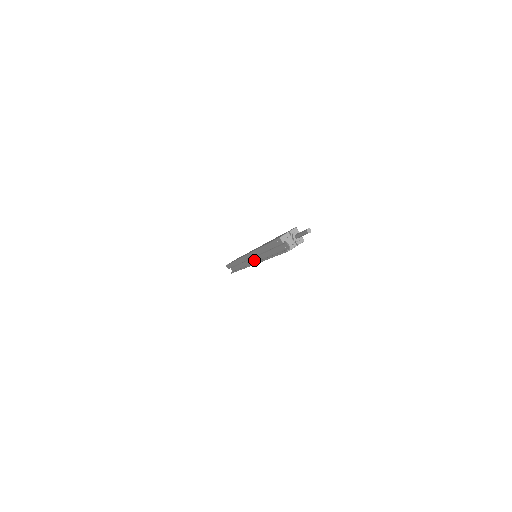
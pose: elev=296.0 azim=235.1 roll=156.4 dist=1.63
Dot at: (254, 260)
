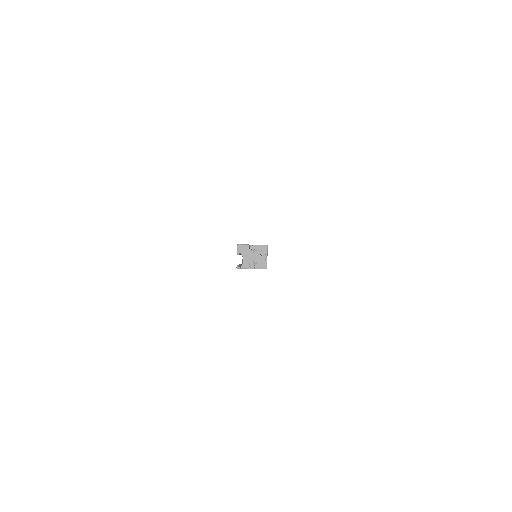
Dot at: occluded
